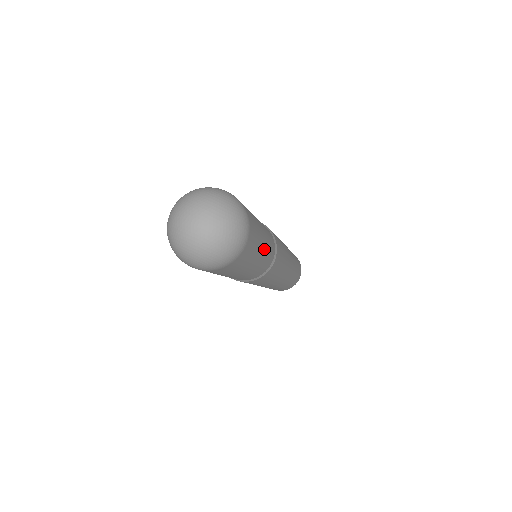
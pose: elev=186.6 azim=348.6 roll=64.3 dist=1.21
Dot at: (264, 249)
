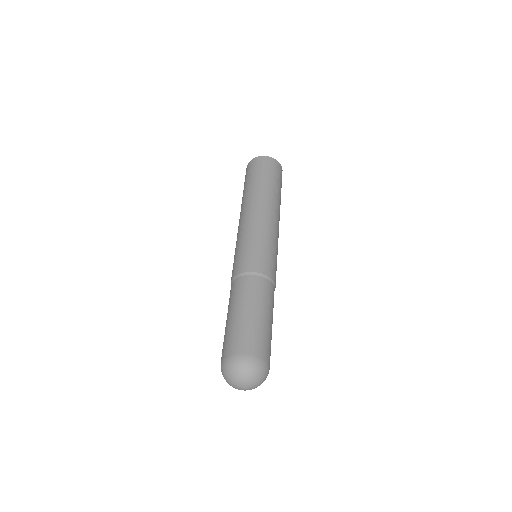
Dot at: (272, 319)
